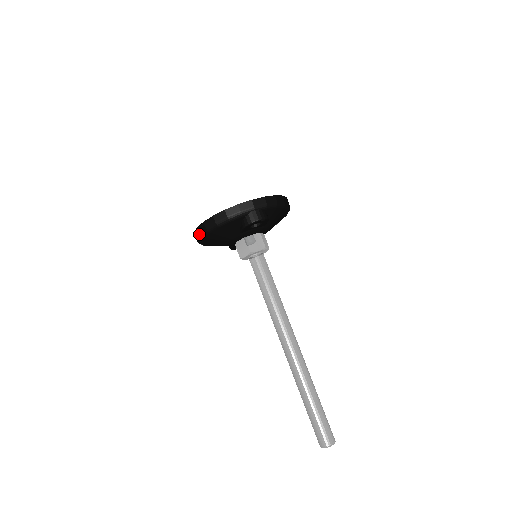
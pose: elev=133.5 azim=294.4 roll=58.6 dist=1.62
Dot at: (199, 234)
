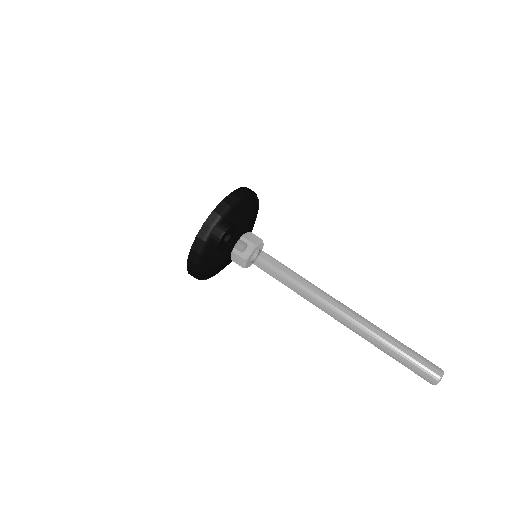
Dot at: occluded
